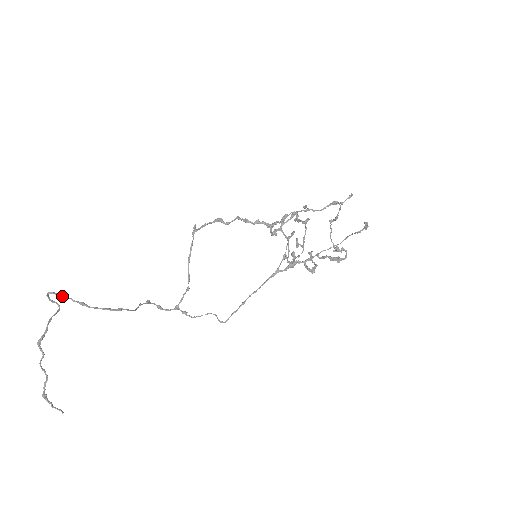
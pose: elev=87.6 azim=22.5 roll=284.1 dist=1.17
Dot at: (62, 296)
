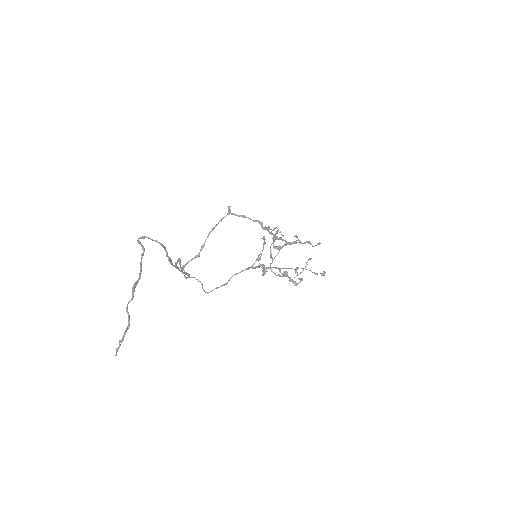
Dot at: (164, 249)
